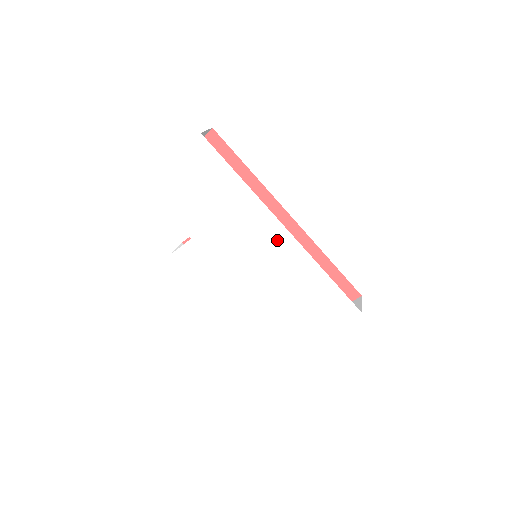
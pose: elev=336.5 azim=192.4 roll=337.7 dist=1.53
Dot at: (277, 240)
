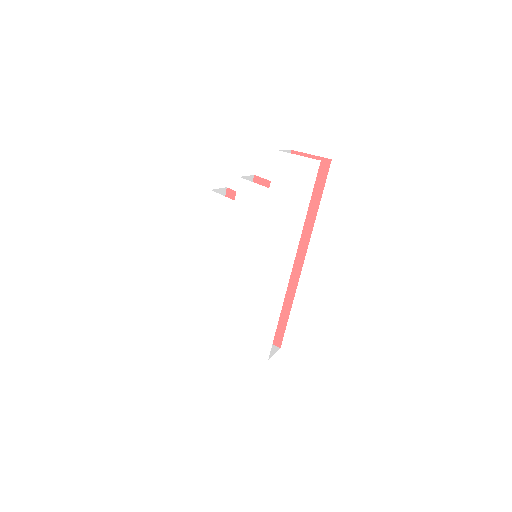
Dot at: (278, 269)
